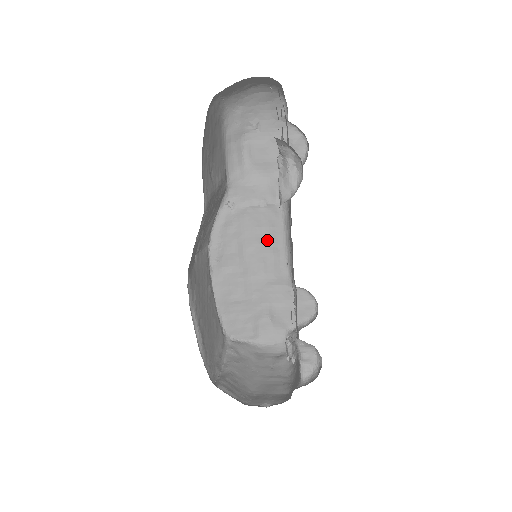
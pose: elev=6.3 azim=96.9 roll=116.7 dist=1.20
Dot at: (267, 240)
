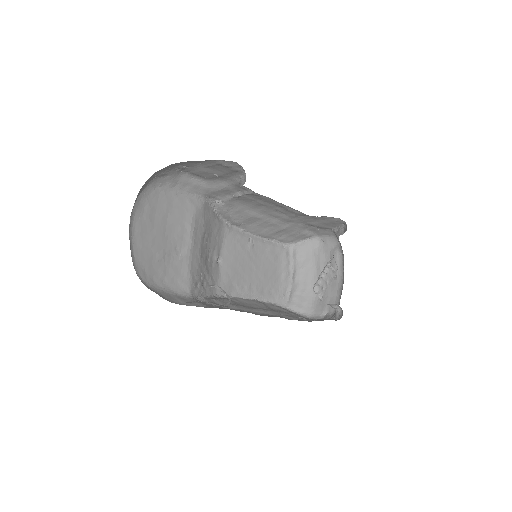
Dot at: (267, 204)
